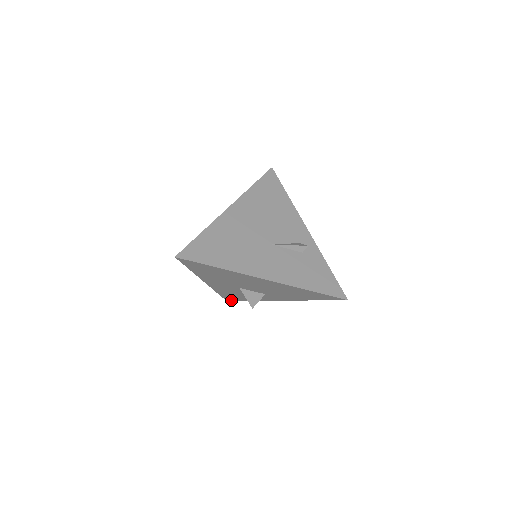
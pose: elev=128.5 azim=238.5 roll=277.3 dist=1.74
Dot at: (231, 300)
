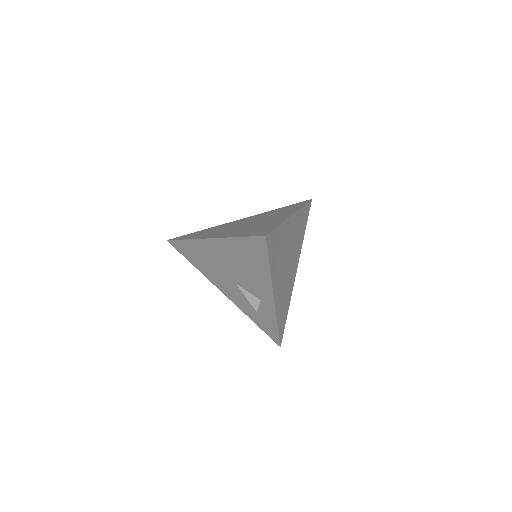
Dot at: occluded
